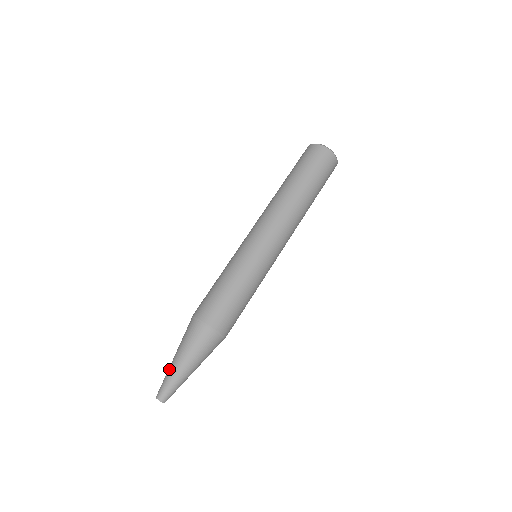
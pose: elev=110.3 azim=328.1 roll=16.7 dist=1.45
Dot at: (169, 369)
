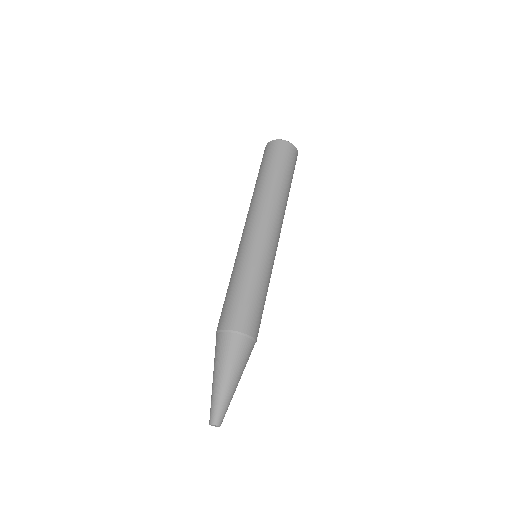
Dot at: (219, 391)
